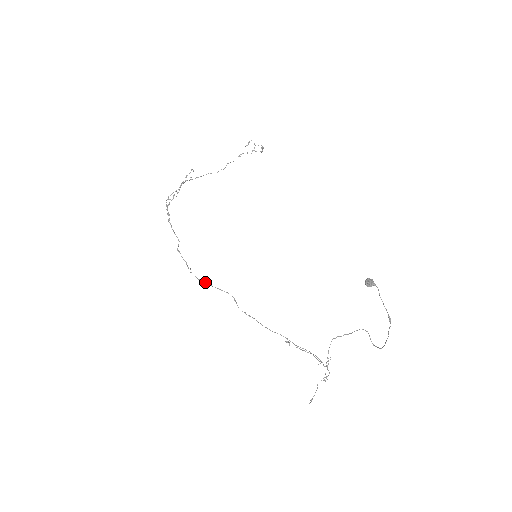
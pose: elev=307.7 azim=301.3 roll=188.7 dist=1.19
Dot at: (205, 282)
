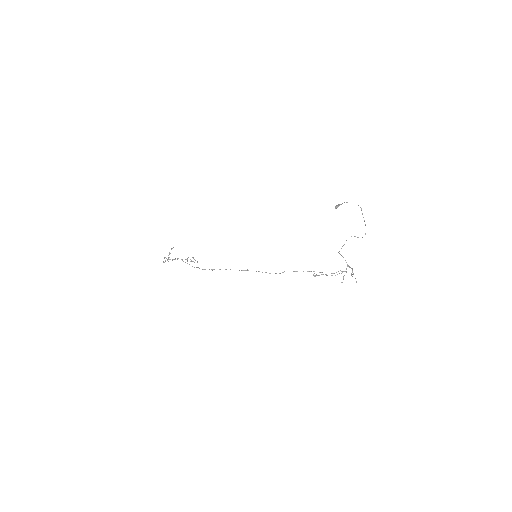
Dot at: occluded
